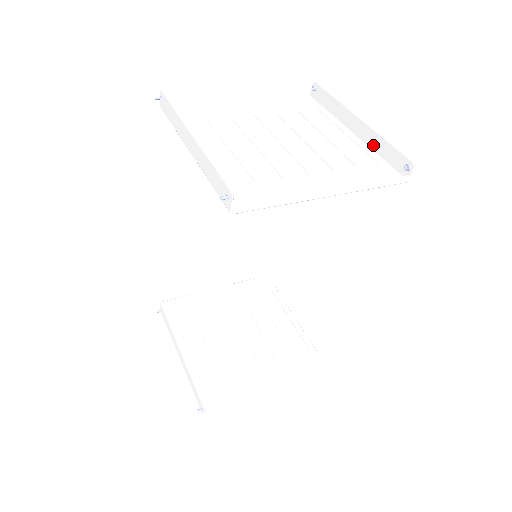
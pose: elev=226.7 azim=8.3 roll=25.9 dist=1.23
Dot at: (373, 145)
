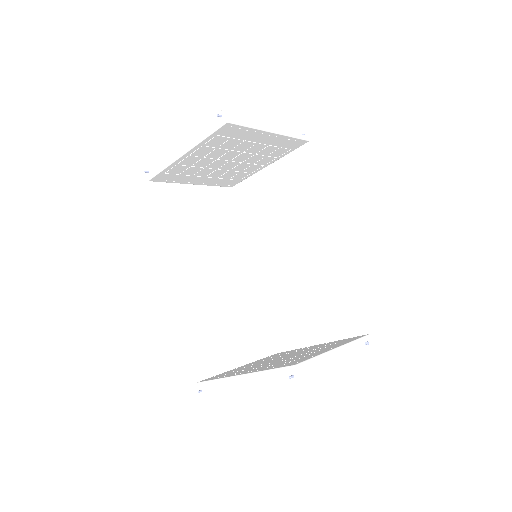
Dot at: occluded
